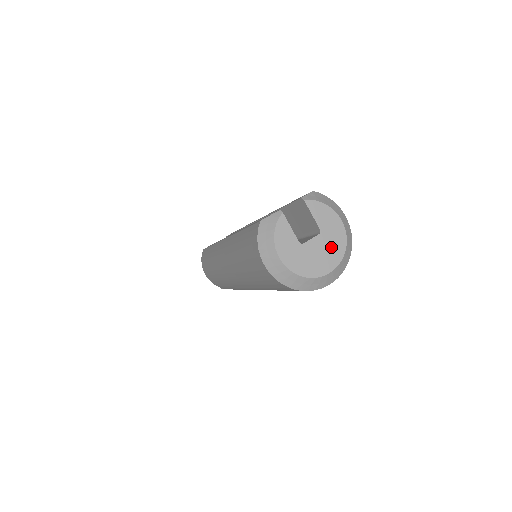
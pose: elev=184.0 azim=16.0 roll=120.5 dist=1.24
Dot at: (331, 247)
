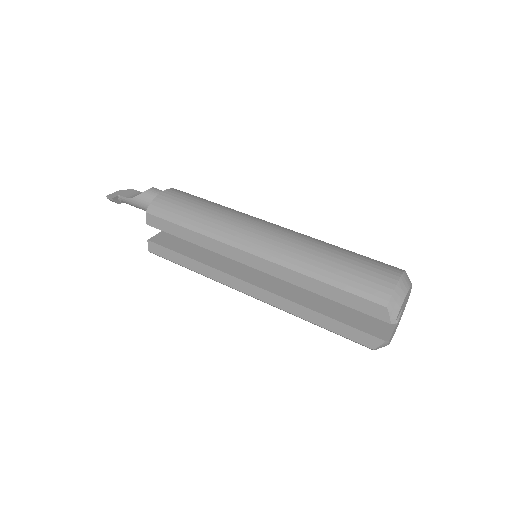
Dot at: (407, 298)
